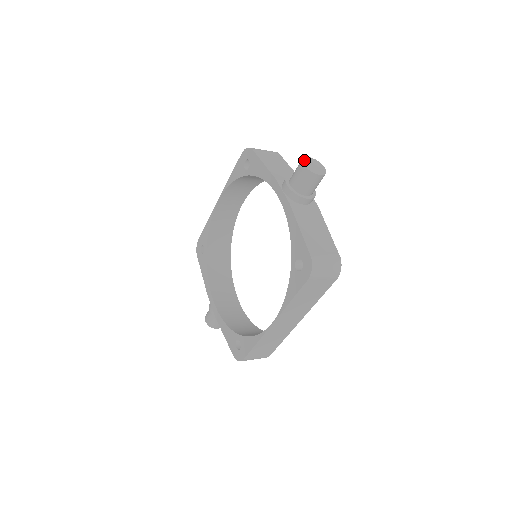
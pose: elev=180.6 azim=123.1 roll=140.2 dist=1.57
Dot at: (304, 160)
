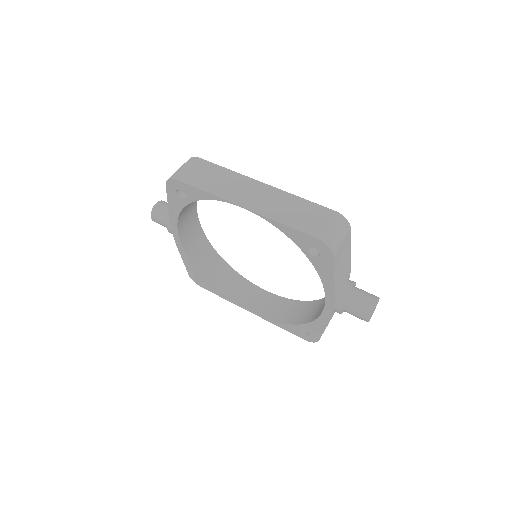
Dot at: occluded
